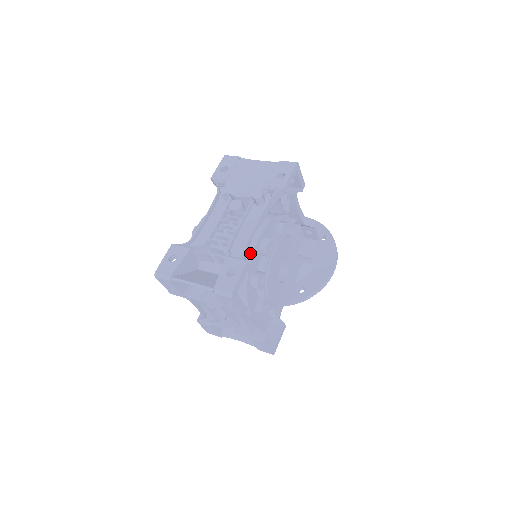
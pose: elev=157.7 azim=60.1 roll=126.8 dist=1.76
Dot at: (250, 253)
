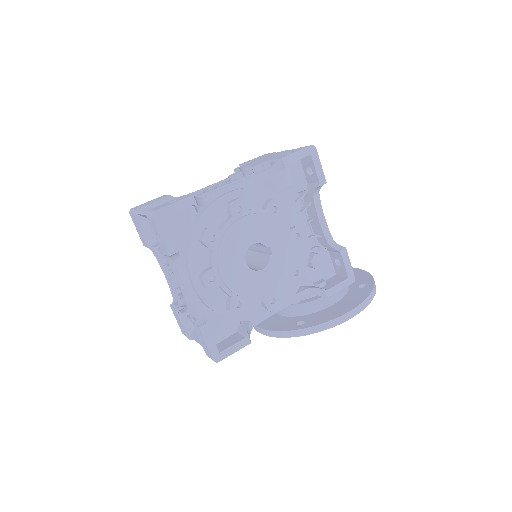
Dot at: (211, 202)
